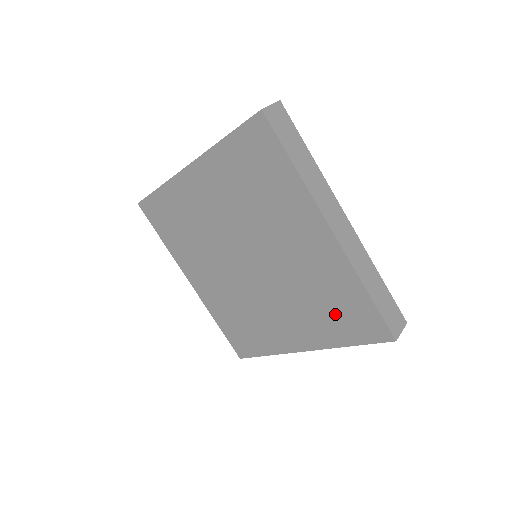
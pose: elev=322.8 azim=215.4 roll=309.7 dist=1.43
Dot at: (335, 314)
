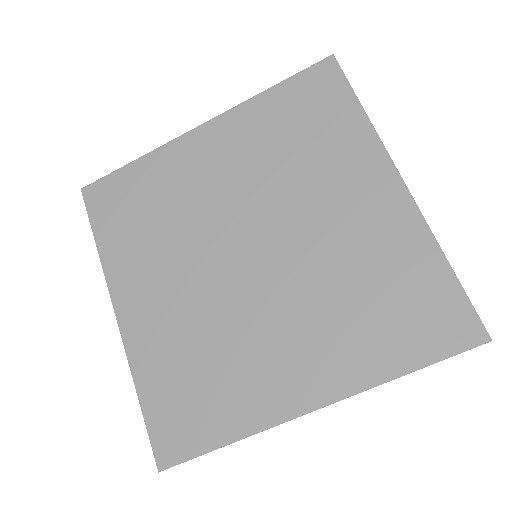
Dot at: (389, 313)
